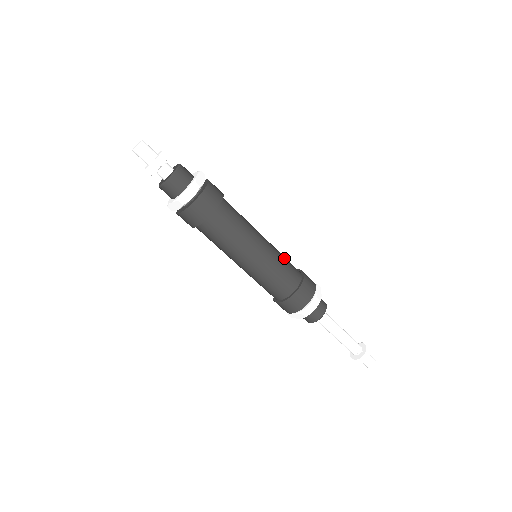
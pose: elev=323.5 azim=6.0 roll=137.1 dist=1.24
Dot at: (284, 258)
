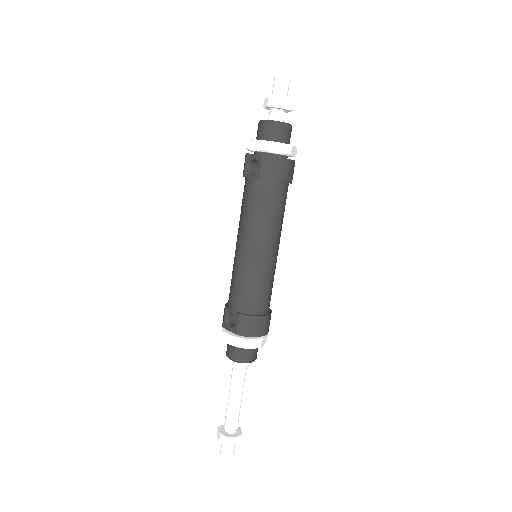
Dot at: occluded
